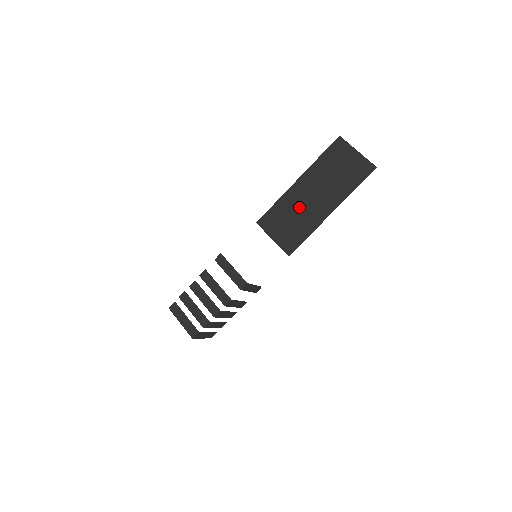
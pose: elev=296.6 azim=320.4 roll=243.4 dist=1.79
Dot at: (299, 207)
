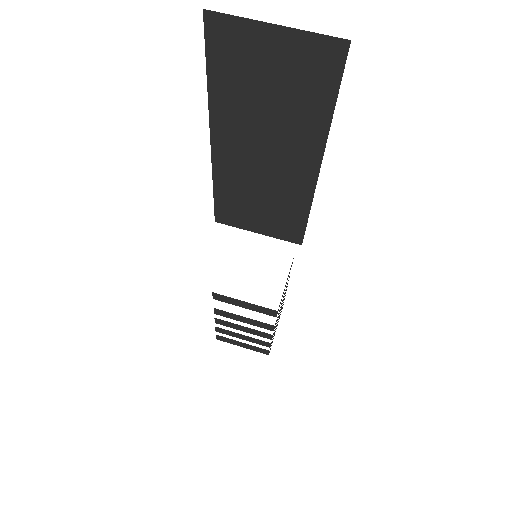
Dot at: (255, 182)
